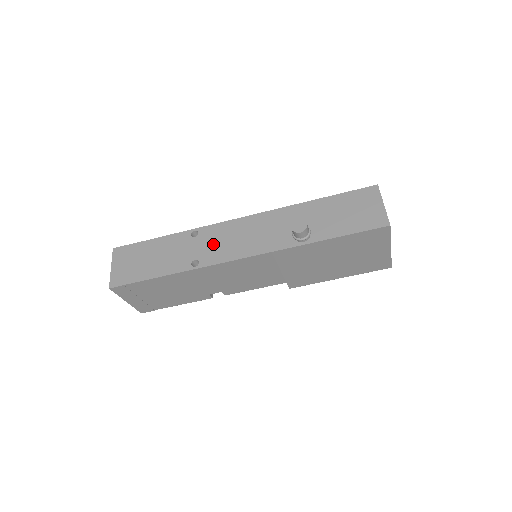
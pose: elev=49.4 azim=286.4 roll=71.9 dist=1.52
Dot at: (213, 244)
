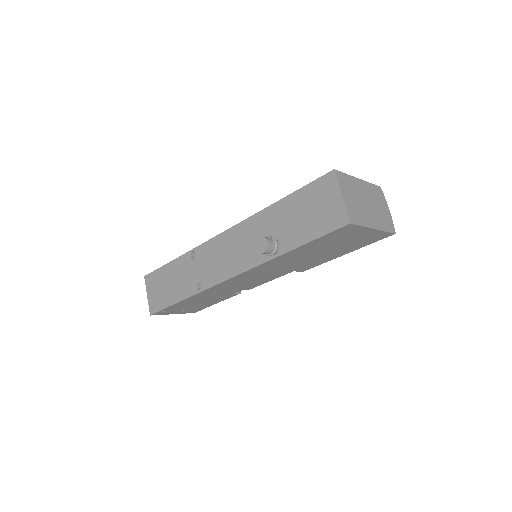
Dot at: (208, 265)
